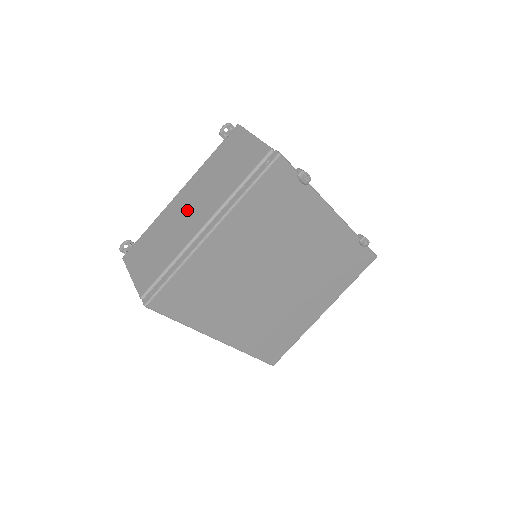
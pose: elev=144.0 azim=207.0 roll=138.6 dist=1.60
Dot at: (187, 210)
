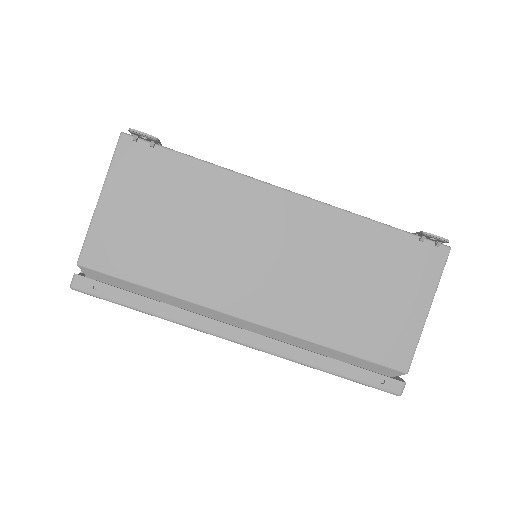
Dot at: (261, 251)
